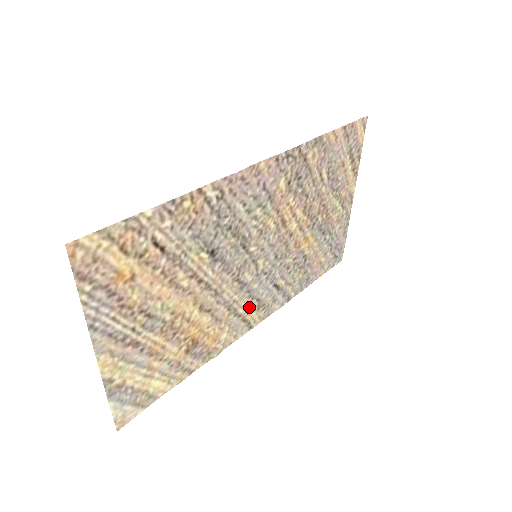
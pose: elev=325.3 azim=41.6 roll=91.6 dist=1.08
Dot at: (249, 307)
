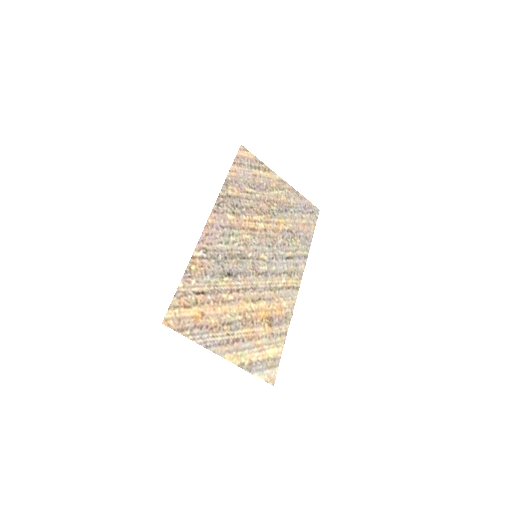
Dot at: (283, 280)
